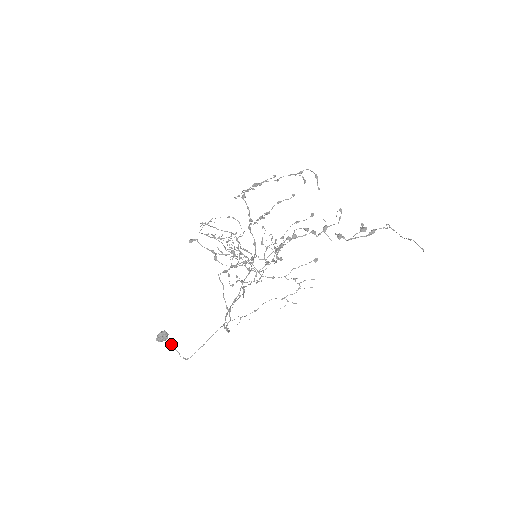
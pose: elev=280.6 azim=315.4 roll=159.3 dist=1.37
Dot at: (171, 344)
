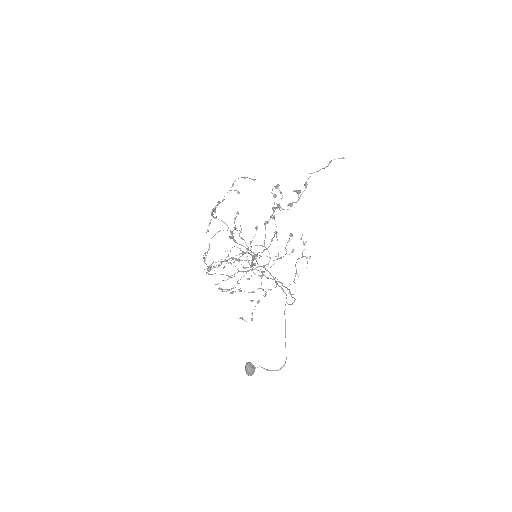
Dot at: occluded
